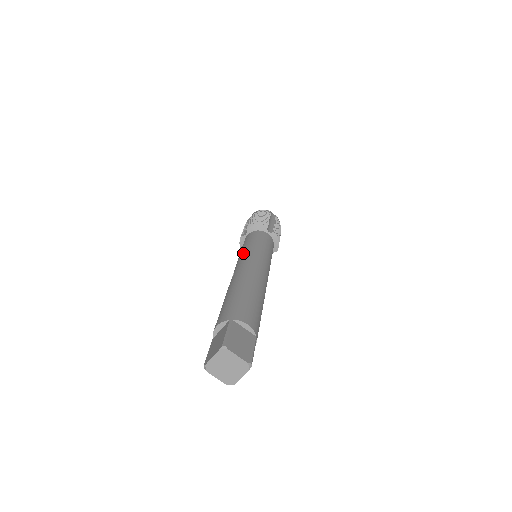
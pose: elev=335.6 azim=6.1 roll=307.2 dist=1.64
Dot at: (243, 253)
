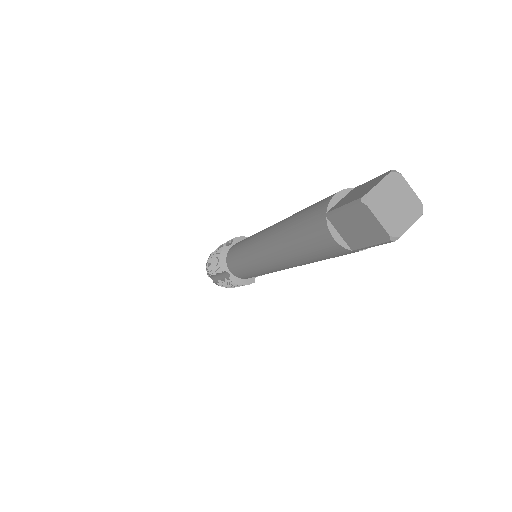
Dot at: occluded
